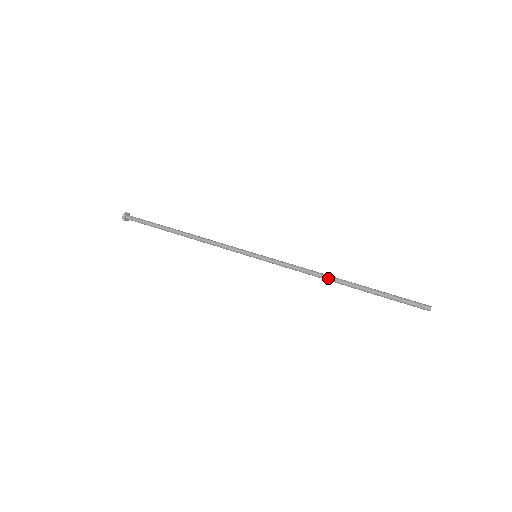
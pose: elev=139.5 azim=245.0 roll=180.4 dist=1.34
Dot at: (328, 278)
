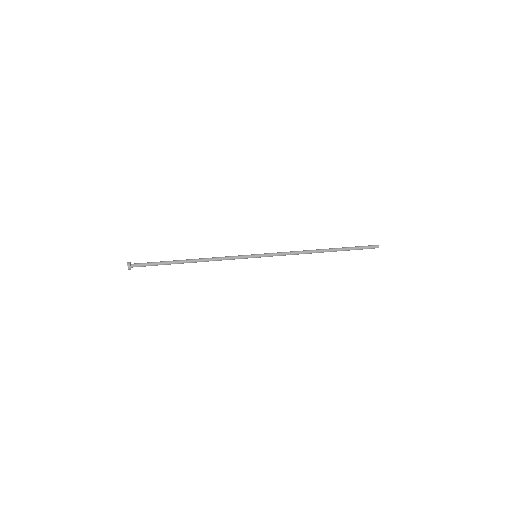
Dot at: (313, 252)
